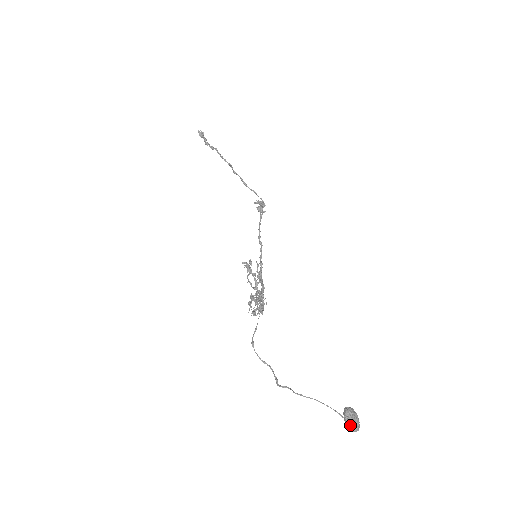
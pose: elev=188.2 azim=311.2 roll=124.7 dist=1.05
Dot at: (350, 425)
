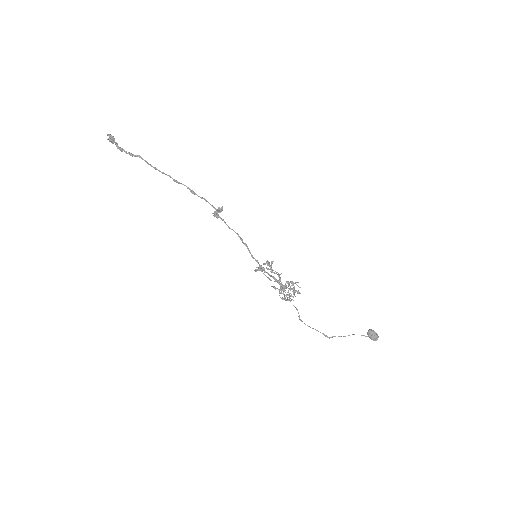
Dot at: (377, 338)
